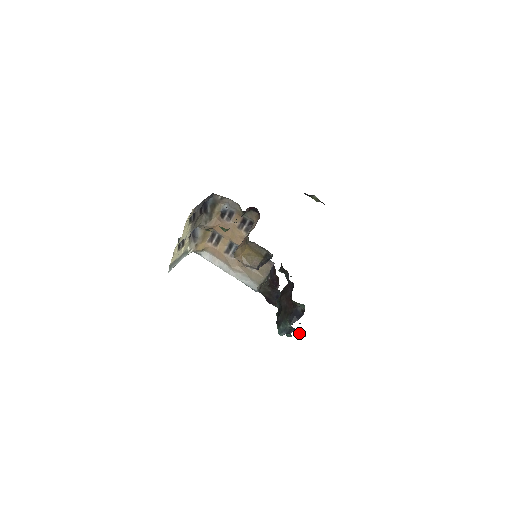
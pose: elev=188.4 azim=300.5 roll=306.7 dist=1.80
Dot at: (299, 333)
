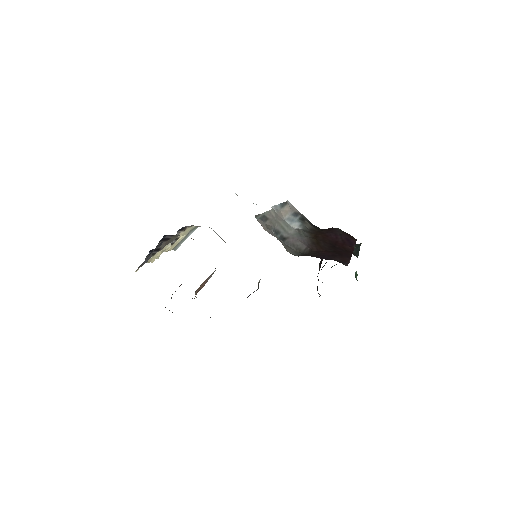
Dot at: (356, 277)
